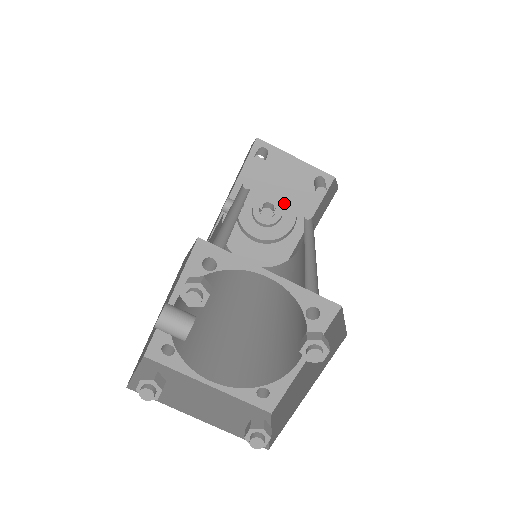
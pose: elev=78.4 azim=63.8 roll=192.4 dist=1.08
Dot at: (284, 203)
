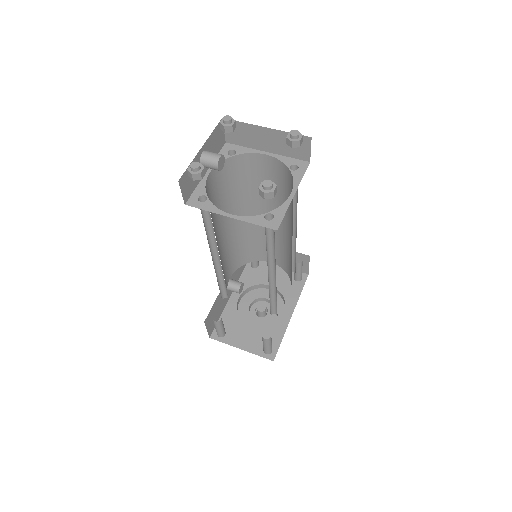
Dot at: occluded
